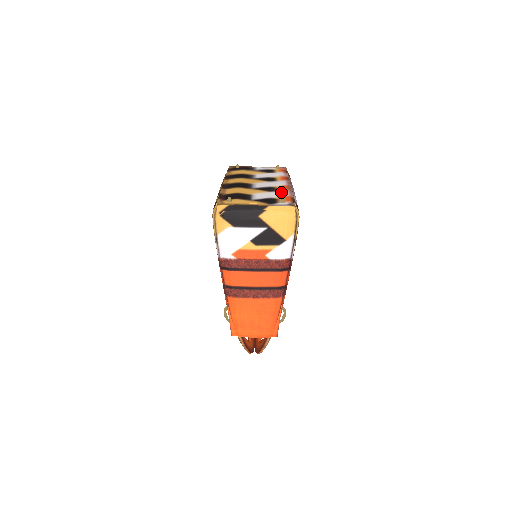
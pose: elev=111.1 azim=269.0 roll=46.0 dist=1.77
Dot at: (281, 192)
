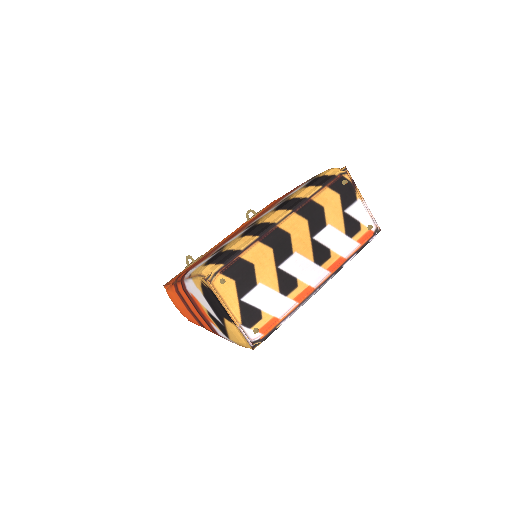
Dot at: (286, 303)
